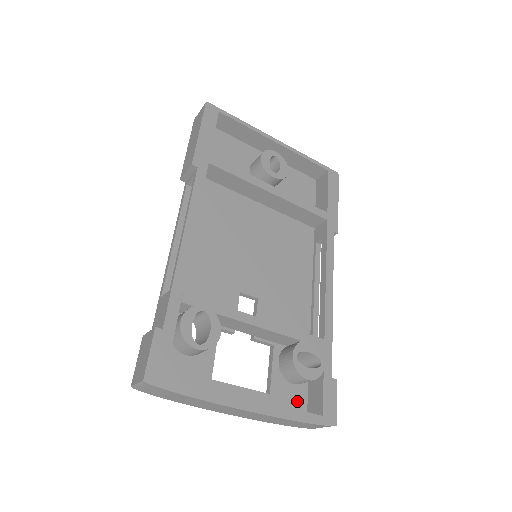
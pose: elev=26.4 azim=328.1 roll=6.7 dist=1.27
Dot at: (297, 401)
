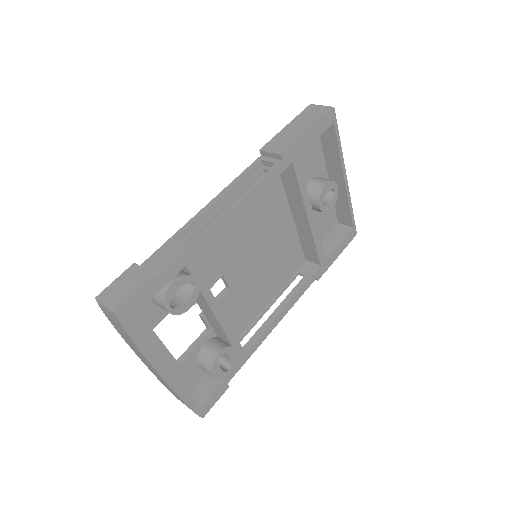
Dot at: (191, 380)
